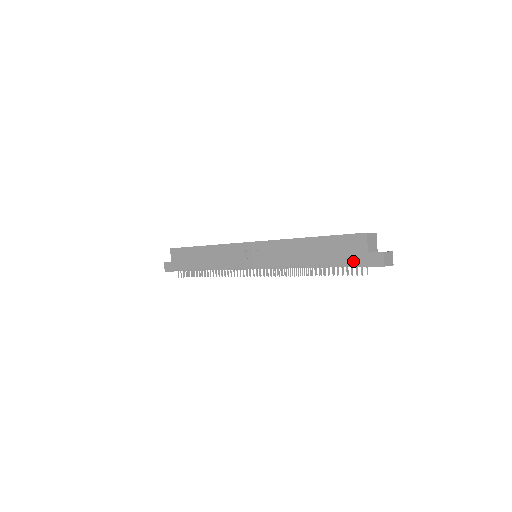
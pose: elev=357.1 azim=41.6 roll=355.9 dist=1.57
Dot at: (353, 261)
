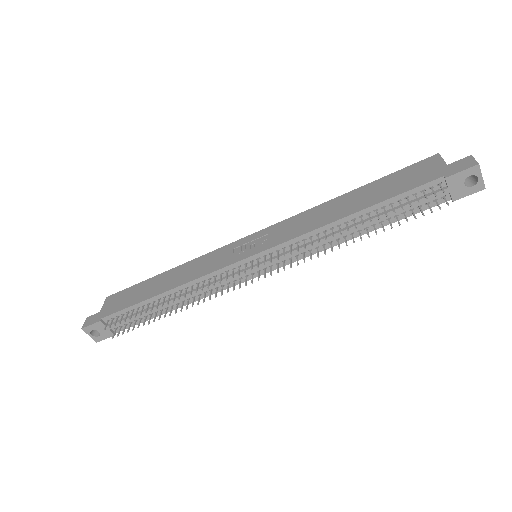
Dot at: (426, 180)
